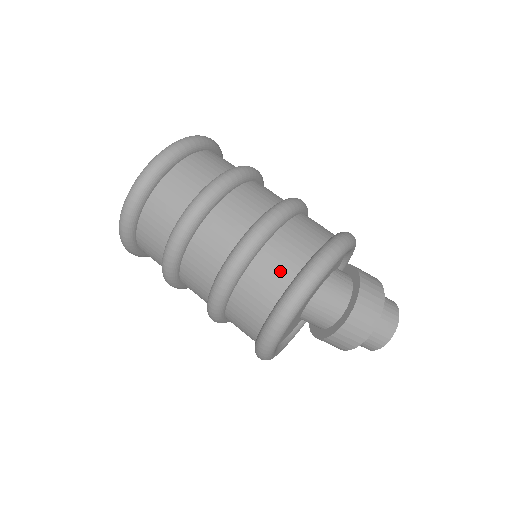
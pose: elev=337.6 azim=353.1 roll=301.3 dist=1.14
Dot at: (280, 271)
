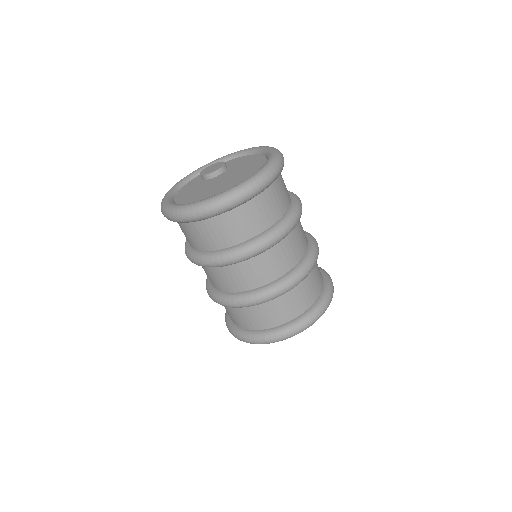
Dot at: (304, 300)
